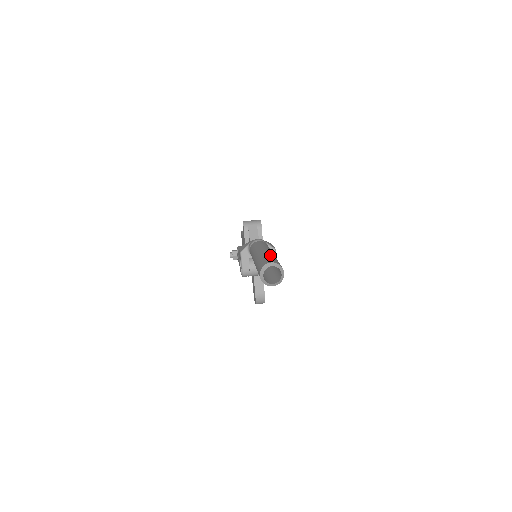
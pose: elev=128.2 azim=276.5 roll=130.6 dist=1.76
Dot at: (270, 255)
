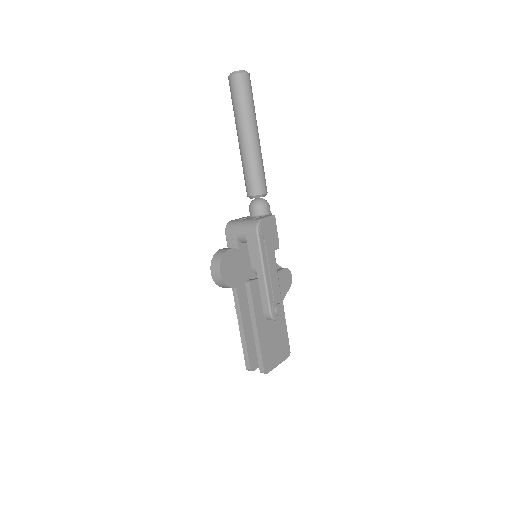
Dot at: occluded
